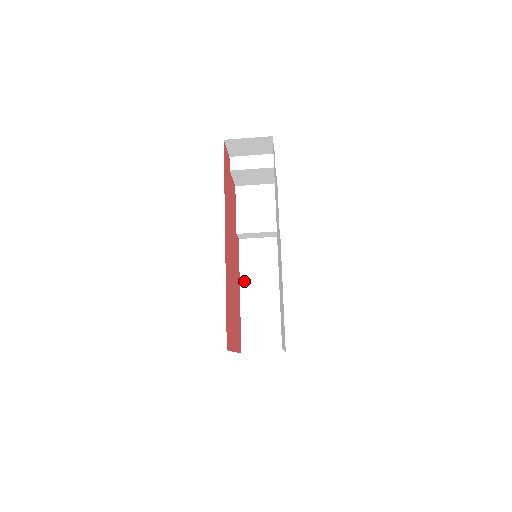
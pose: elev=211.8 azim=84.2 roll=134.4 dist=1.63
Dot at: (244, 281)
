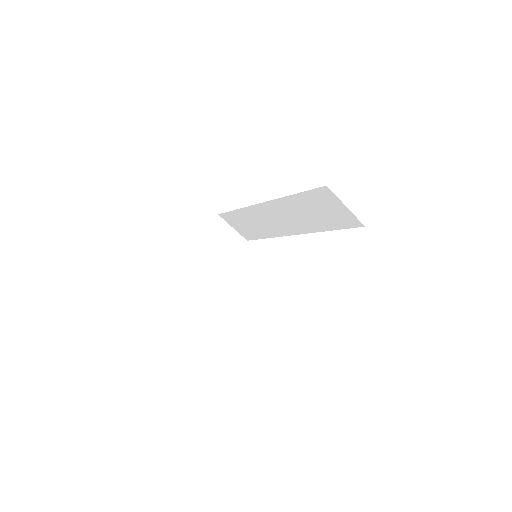
Dot at: occluded
